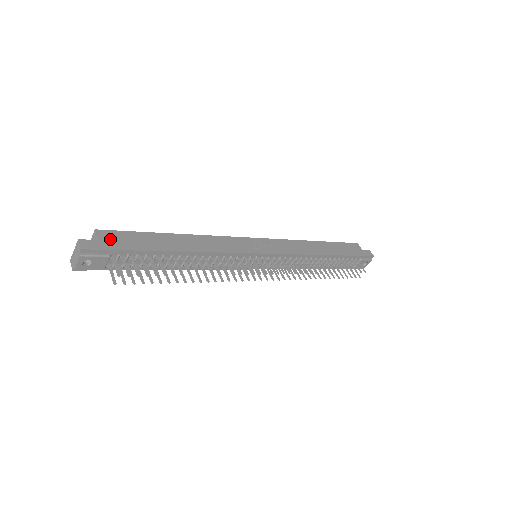
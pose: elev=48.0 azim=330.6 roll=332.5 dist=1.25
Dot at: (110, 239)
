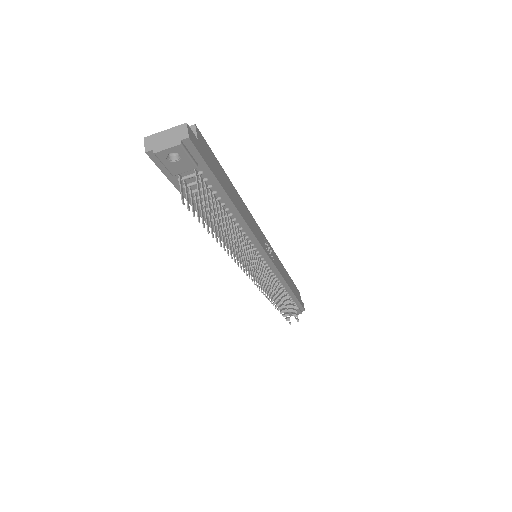
Dot at: (204, 147)
